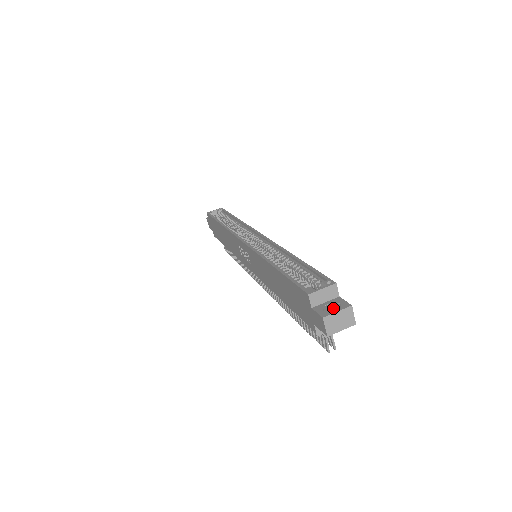
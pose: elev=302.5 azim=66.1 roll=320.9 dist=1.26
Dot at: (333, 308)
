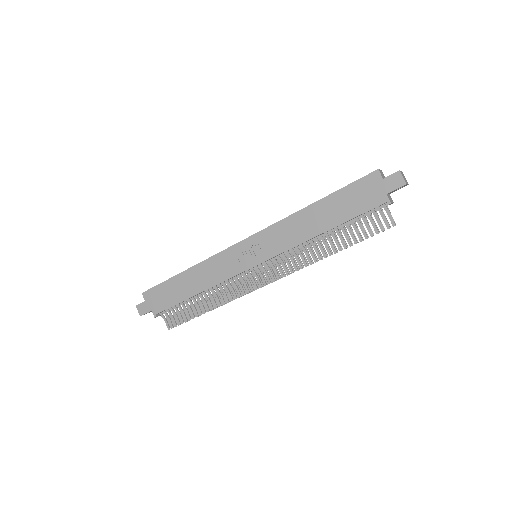
Dot at: occluded
